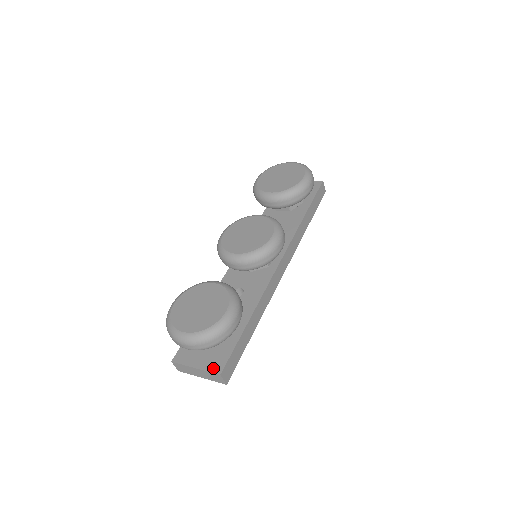
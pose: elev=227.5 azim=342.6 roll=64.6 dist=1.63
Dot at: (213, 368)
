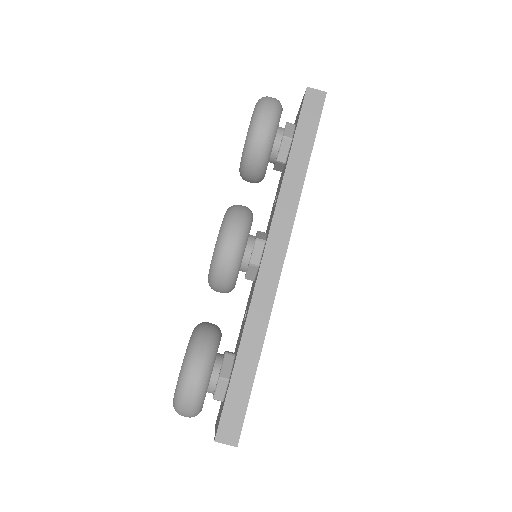
Dot at: (215, 432)
